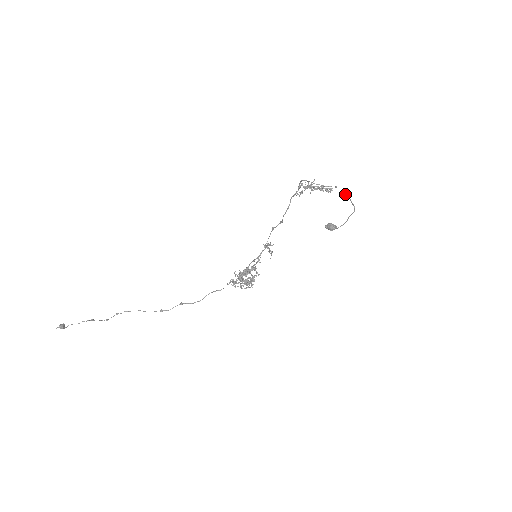
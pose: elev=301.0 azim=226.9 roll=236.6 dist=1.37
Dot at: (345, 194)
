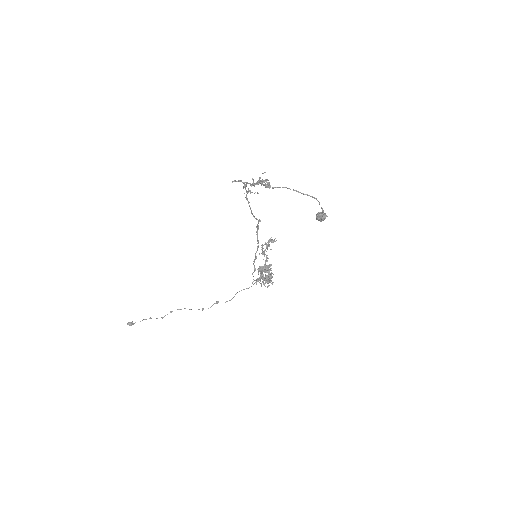
Dot at: (284, 187)
